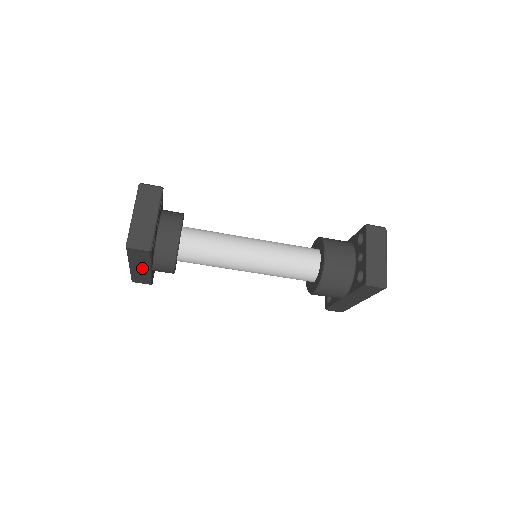
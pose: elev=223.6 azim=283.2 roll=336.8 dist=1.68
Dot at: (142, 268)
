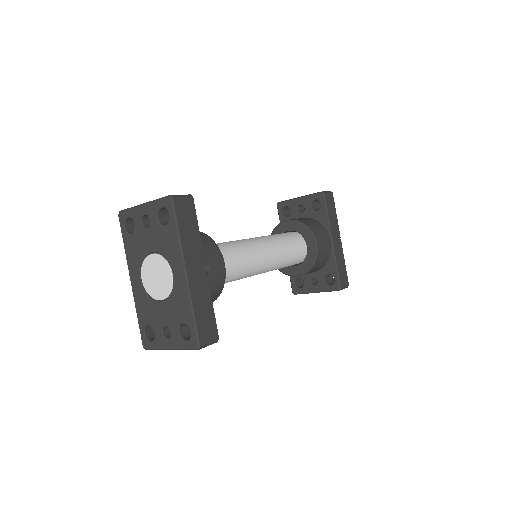
Dot at: occluded
